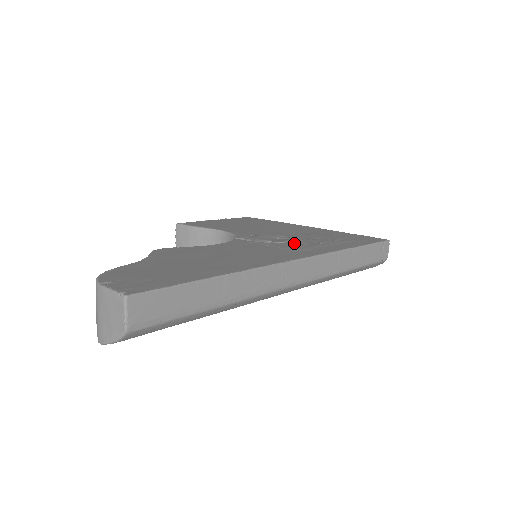
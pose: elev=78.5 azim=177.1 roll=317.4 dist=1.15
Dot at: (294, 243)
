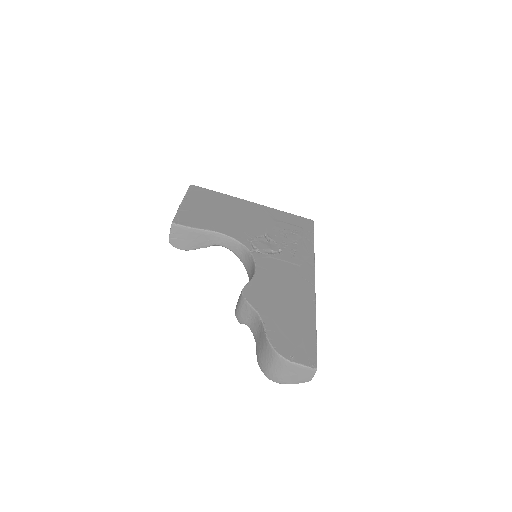
Dot at: (286, 249)
